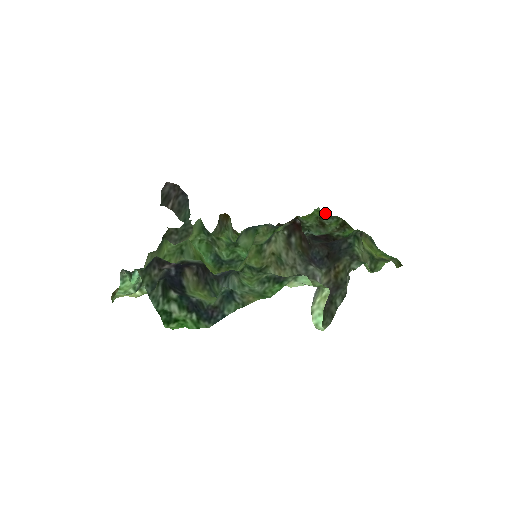
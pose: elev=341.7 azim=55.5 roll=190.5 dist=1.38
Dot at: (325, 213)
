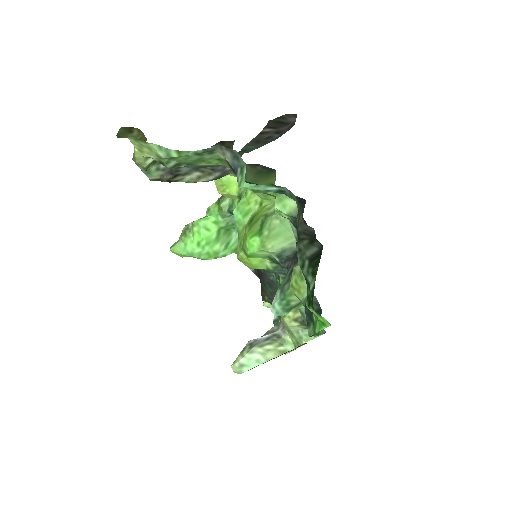
Dot at: occluded
